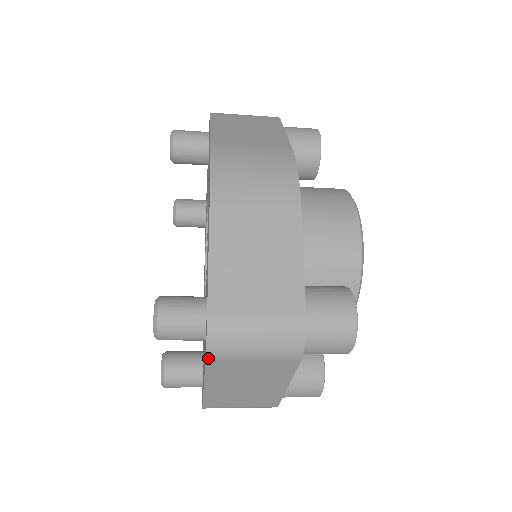
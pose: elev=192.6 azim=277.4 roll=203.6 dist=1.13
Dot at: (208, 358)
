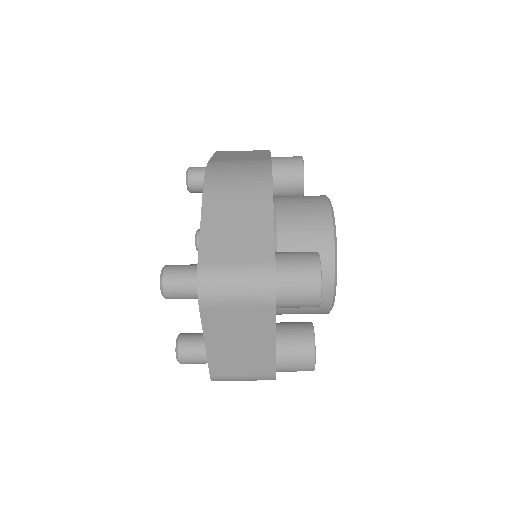
Dot at: (200, 303)
